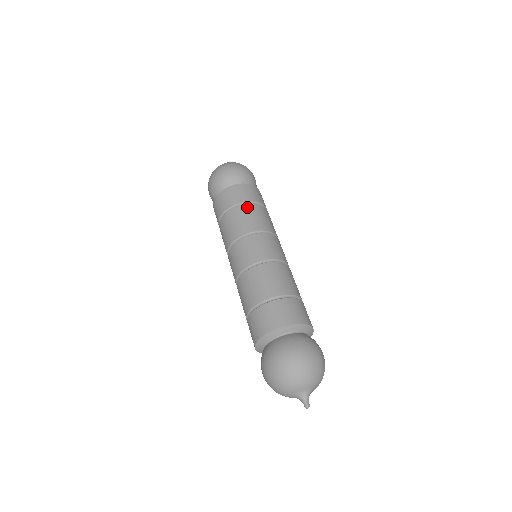
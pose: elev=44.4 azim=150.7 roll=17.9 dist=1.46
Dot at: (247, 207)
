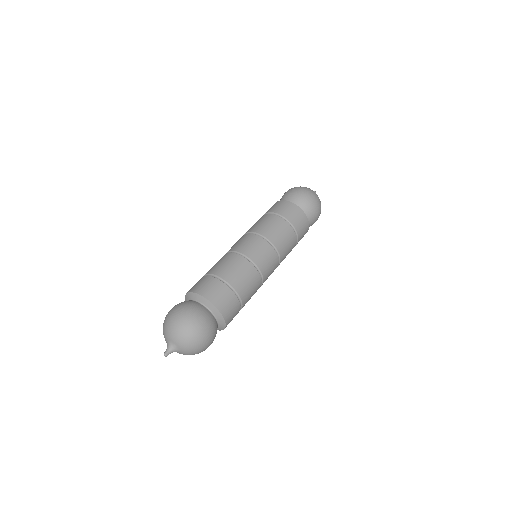
Dot at: (263, 216)
